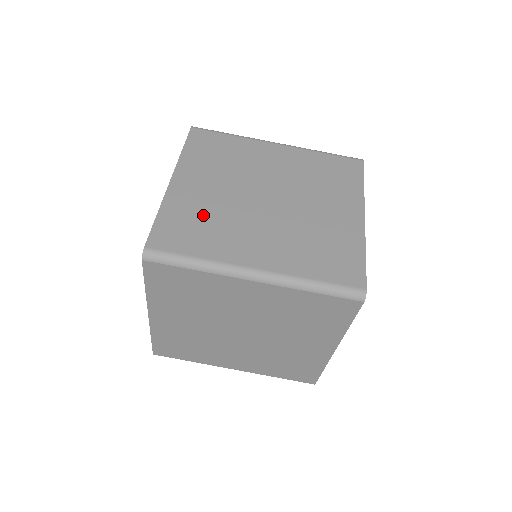
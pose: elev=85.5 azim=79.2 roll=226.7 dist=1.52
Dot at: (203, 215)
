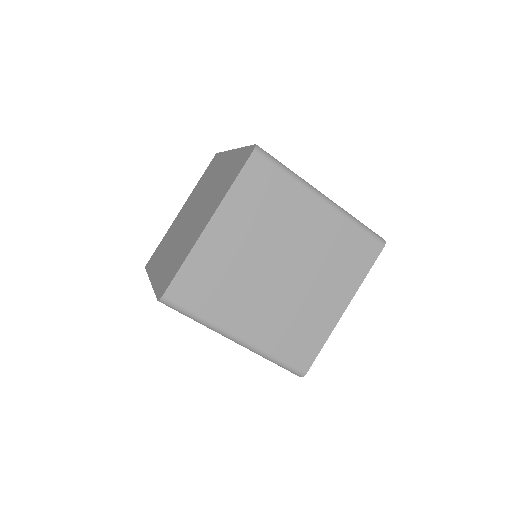
Dot at: (221, 274)
